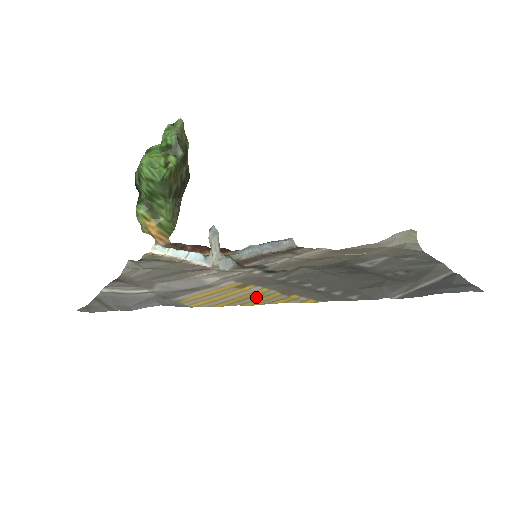
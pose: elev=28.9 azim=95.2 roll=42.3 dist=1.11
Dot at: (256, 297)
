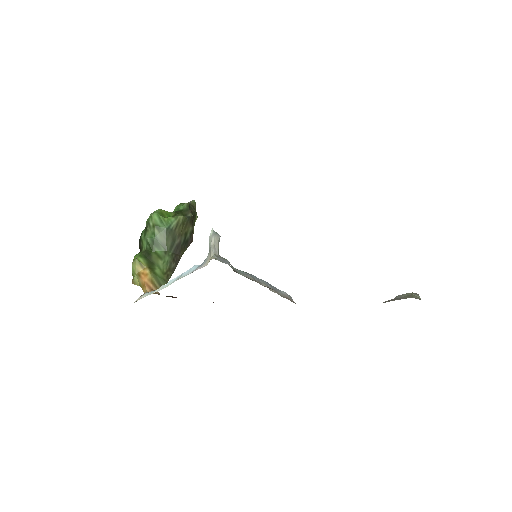
Dot at: occluded
